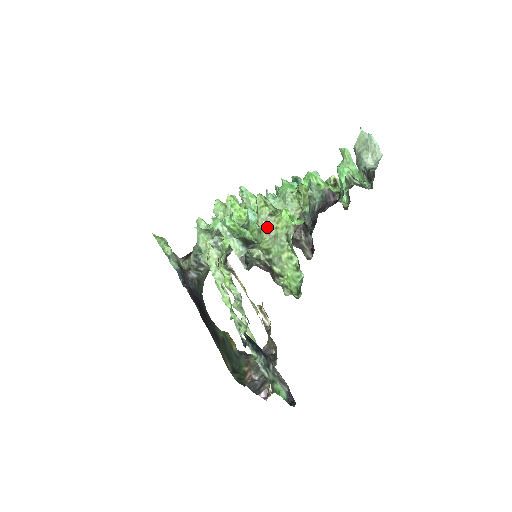
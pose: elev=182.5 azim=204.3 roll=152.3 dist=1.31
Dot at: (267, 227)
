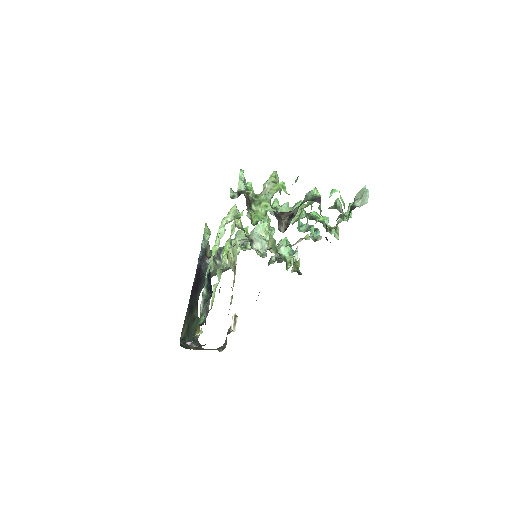
Dot at: (267, 188)
